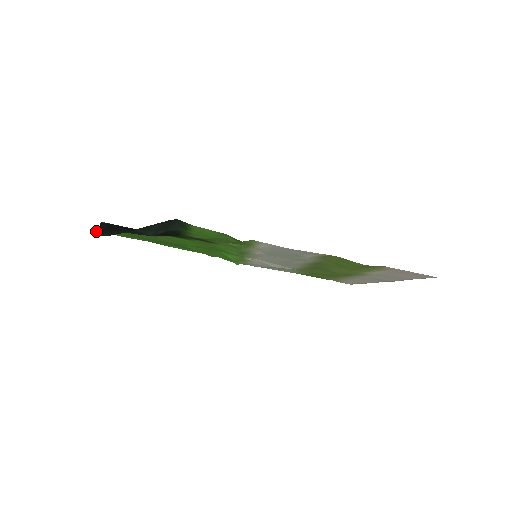
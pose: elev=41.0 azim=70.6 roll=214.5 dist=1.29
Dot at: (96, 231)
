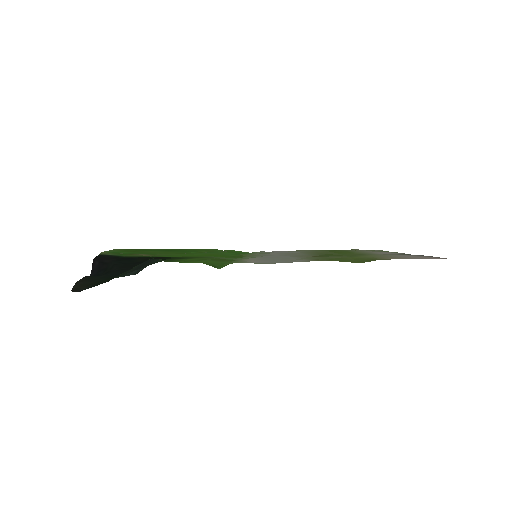
Dot at: (79, 285)
